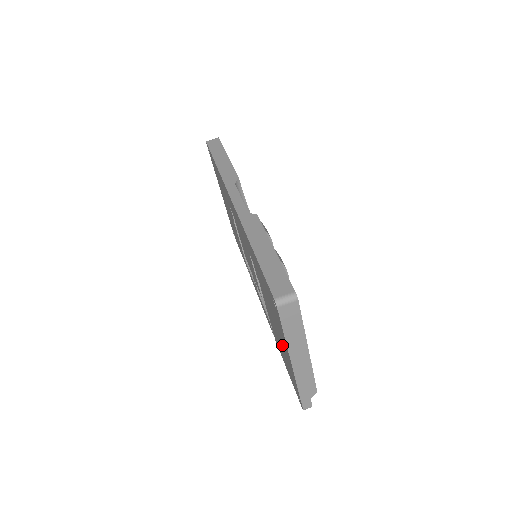
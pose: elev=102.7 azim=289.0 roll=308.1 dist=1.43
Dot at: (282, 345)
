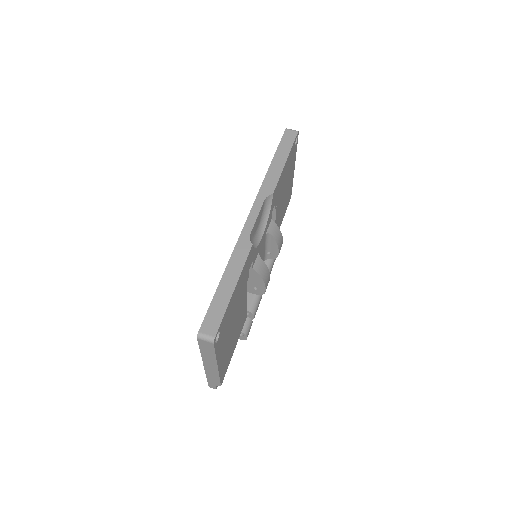
Dot at: occluded
